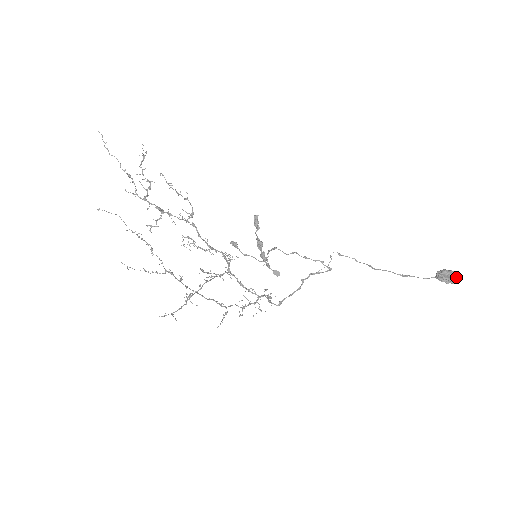
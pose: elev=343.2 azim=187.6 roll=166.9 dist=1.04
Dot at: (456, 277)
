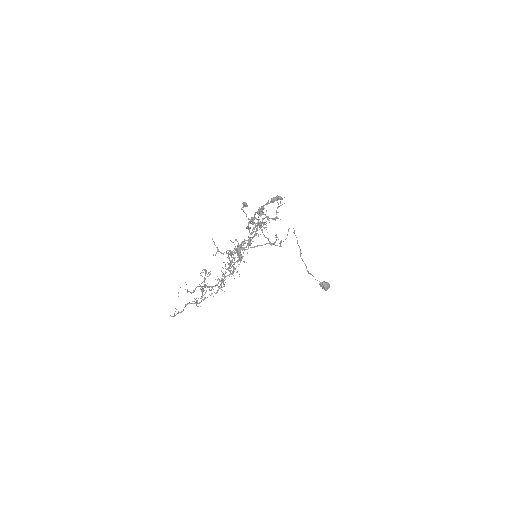
Dot at: occluded
